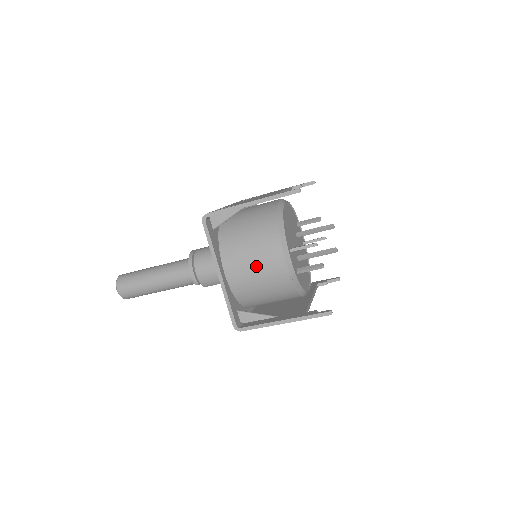
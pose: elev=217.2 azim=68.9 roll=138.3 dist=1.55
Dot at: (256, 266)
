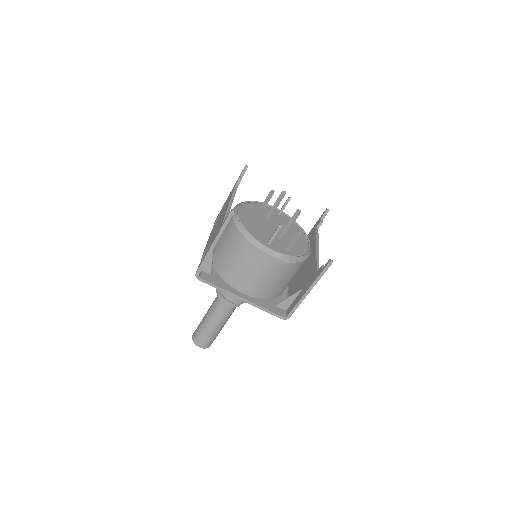
Dot at: (257, 274)
